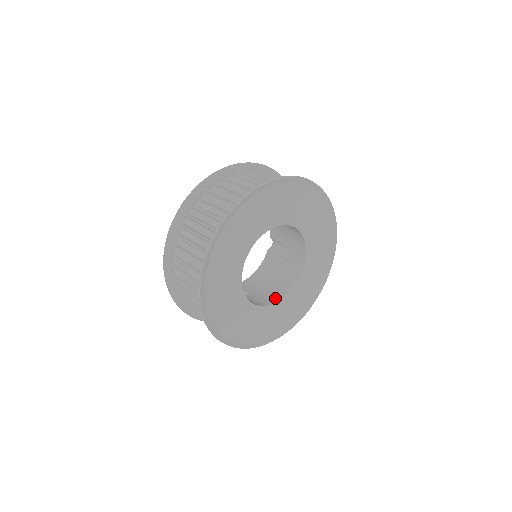
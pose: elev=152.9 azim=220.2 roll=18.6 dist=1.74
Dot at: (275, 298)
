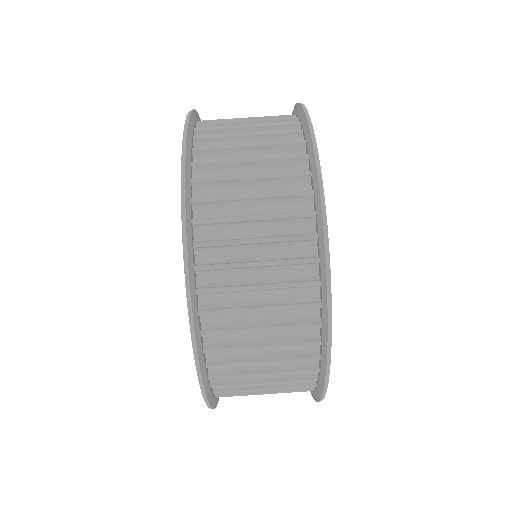
Dot at: occluded
